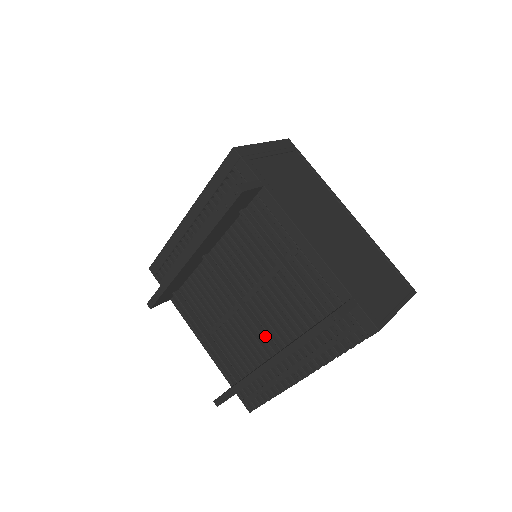
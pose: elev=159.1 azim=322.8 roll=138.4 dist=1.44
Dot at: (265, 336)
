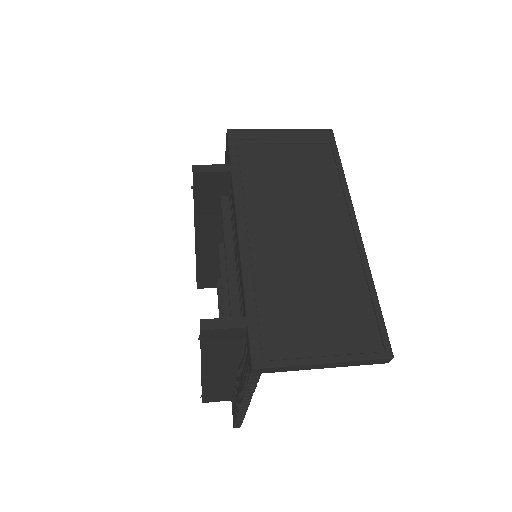
Dot at: occluded
